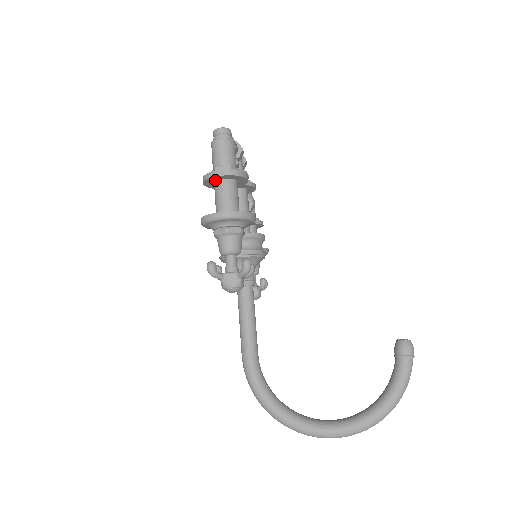
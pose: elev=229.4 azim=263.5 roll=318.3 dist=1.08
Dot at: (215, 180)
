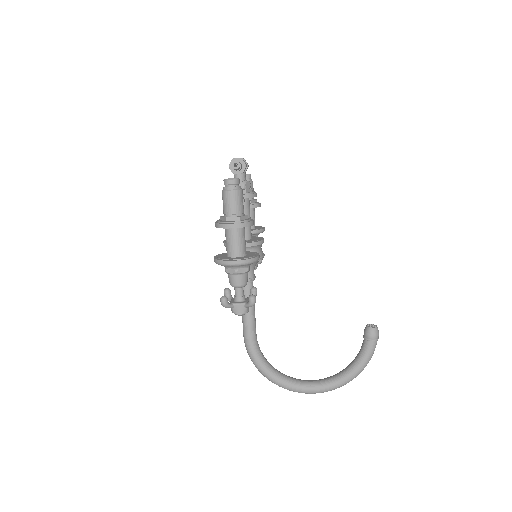
Dot at: occluded
